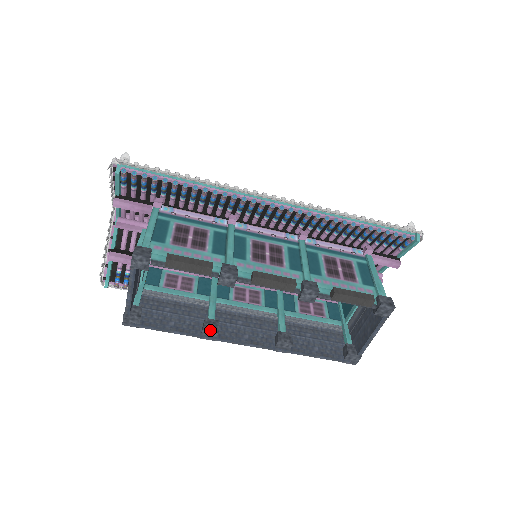
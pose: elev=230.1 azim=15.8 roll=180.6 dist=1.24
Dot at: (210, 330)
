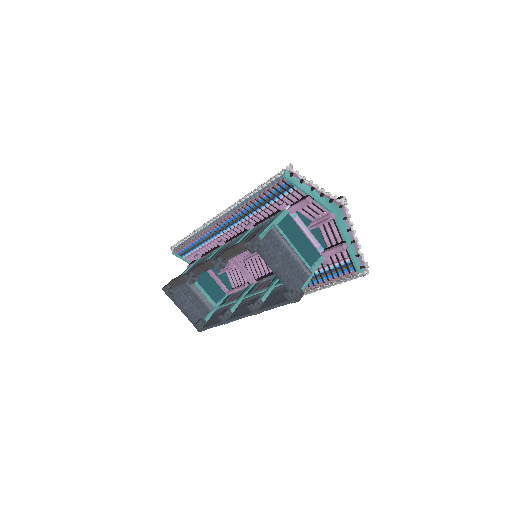
Dot at: (220, 316)
